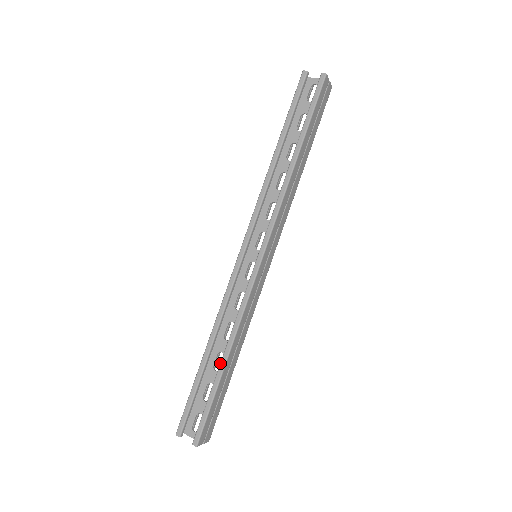
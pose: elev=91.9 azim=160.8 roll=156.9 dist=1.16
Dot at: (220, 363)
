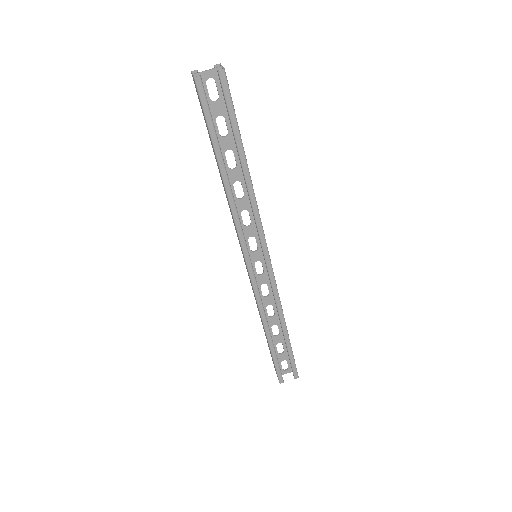
Dot at: (284, 334)
